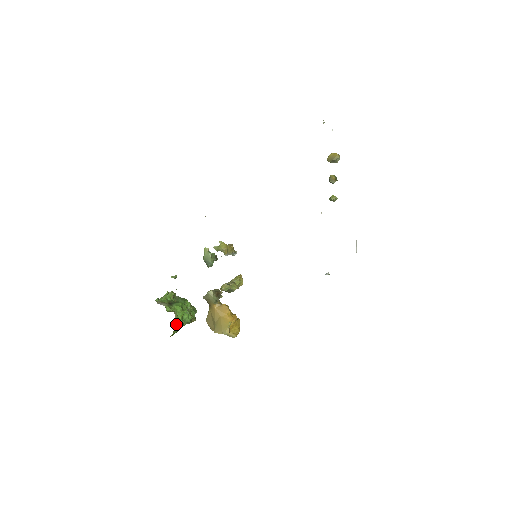
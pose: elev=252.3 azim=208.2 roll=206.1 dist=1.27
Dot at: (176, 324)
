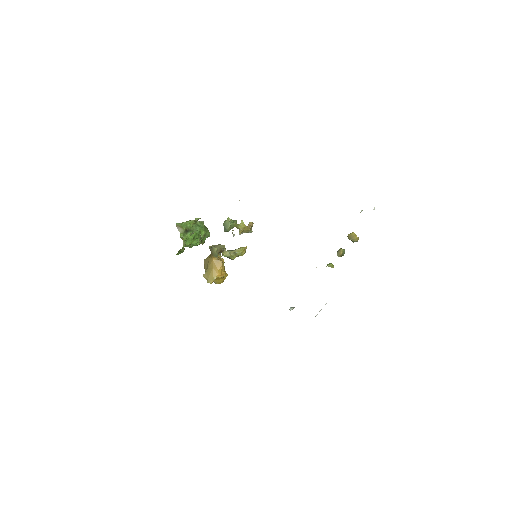
Dot at: (182, 249)
